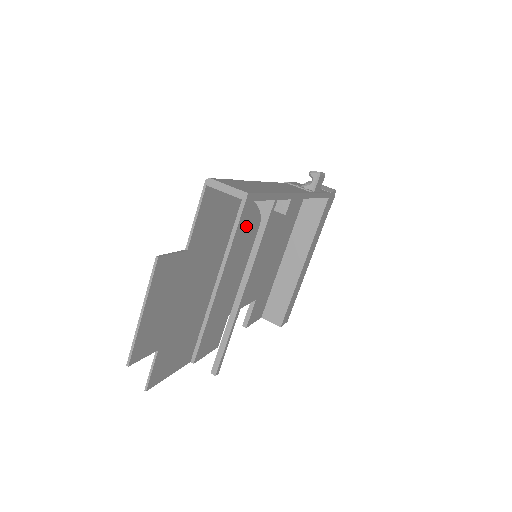
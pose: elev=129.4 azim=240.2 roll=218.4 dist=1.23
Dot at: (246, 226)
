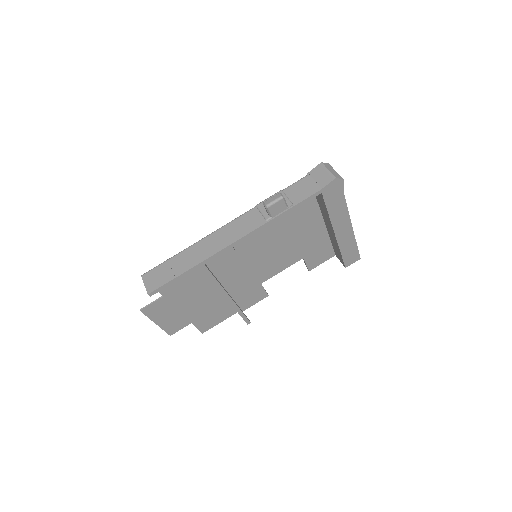
Dot at: (217, 258)
